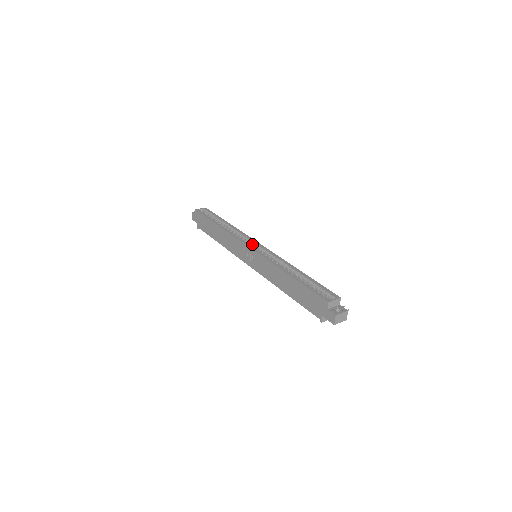
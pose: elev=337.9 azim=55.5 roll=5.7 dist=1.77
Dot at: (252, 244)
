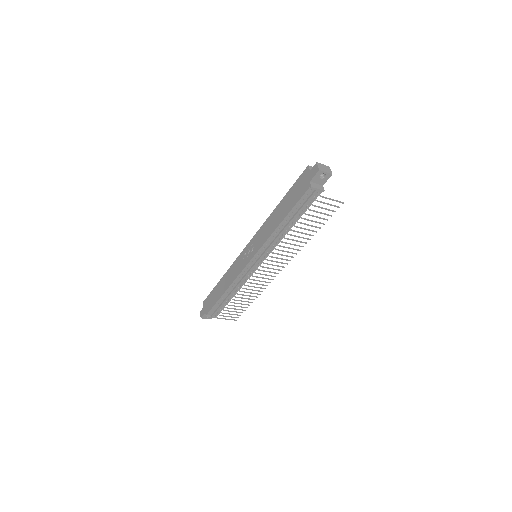
Dot at: occluded
